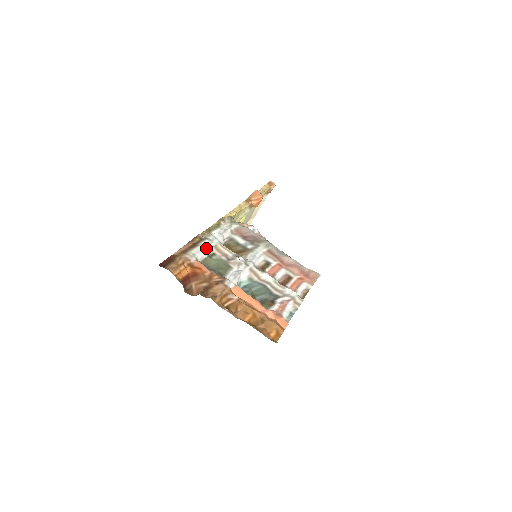
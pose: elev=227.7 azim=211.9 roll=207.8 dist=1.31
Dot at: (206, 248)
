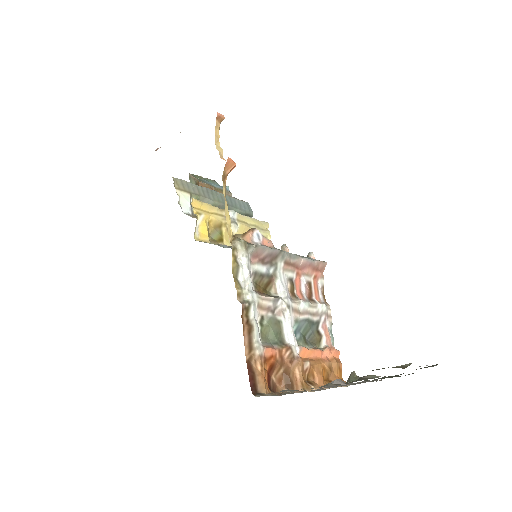
Dot at: (255, 317)
